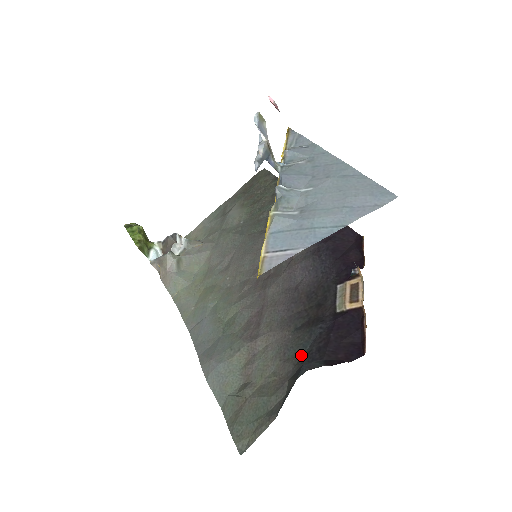
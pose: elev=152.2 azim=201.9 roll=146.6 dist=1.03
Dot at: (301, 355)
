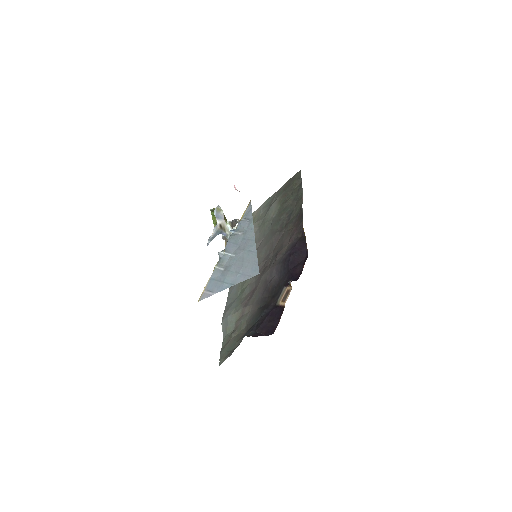
Dot at: (253, 325)
